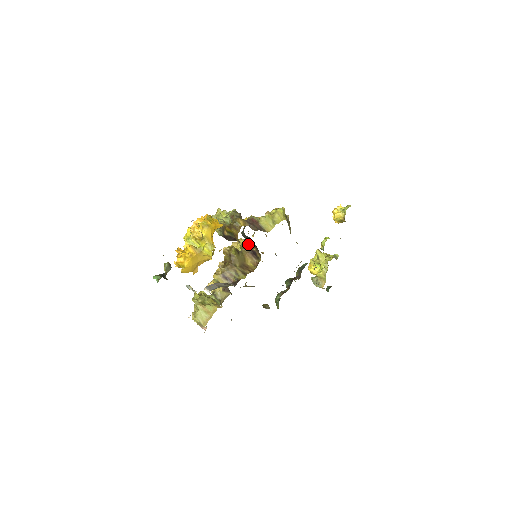
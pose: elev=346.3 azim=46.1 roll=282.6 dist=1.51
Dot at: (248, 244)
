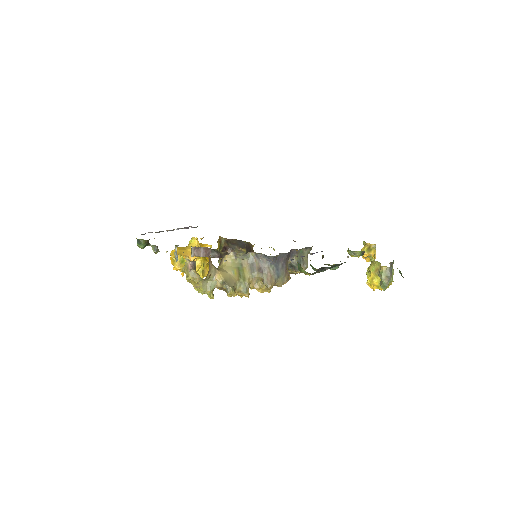
Dot at: occluded
